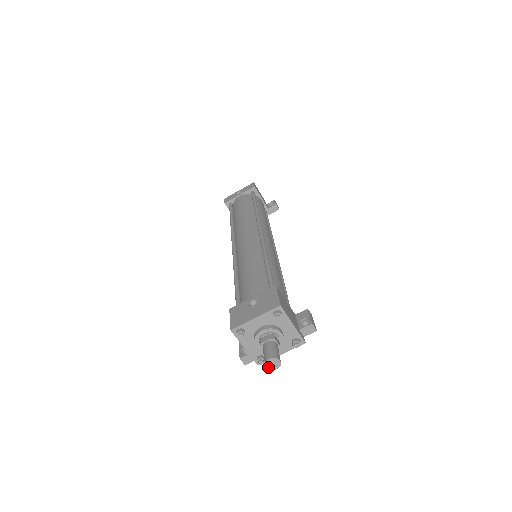
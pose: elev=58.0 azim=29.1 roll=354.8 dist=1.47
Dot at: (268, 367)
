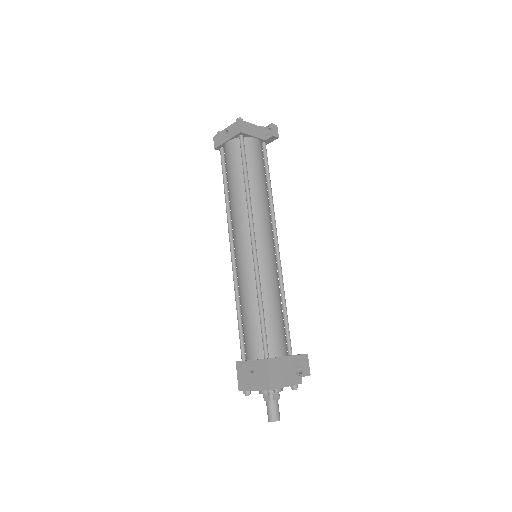
Dot at: occluded
